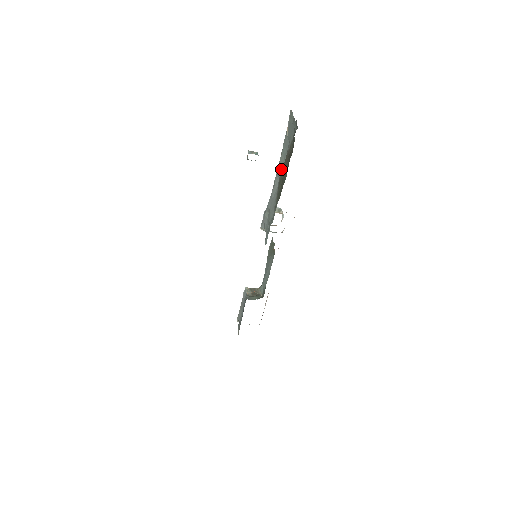
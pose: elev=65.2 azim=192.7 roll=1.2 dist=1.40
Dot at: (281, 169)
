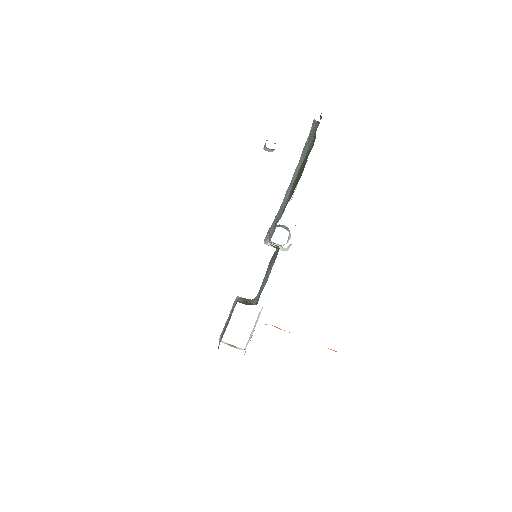
Dot at: (296, 175)
